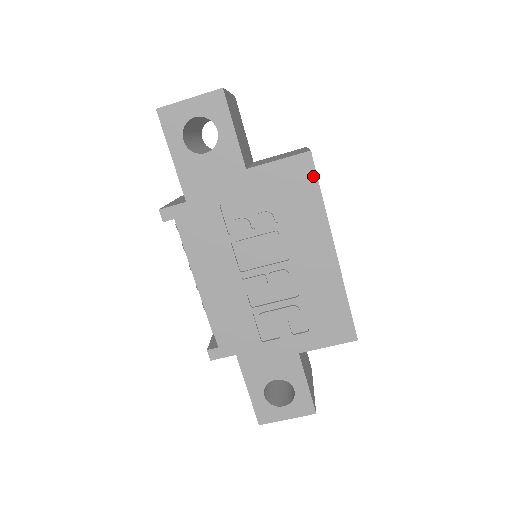
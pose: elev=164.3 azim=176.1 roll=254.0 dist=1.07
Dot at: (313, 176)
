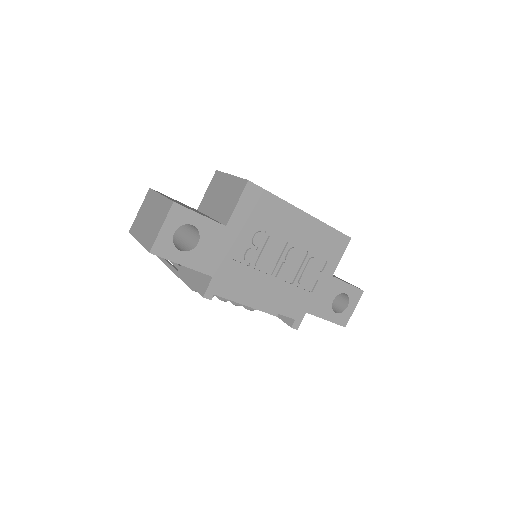
Dot at: (261, 191)
